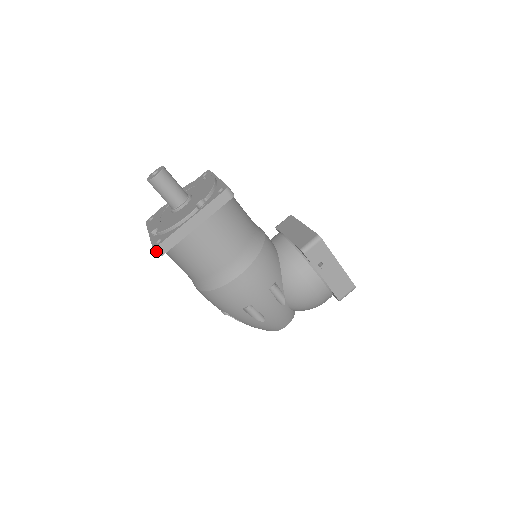
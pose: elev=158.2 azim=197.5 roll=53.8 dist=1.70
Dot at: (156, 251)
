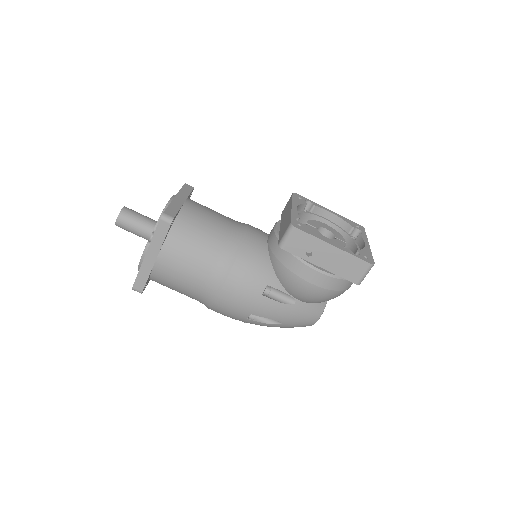
Dot at: occluded
